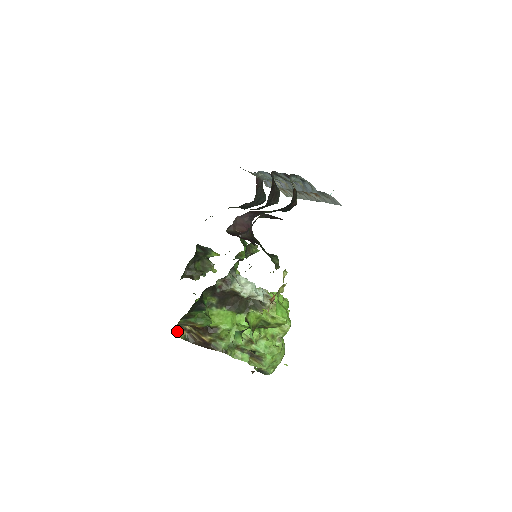
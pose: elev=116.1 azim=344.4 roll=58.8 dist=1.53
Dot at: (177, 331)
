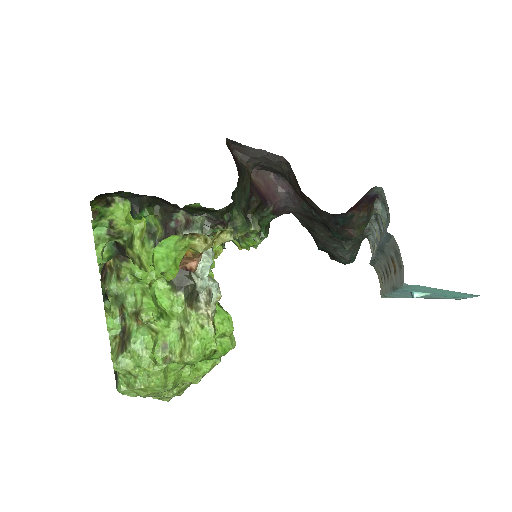
Dot at: occluded
